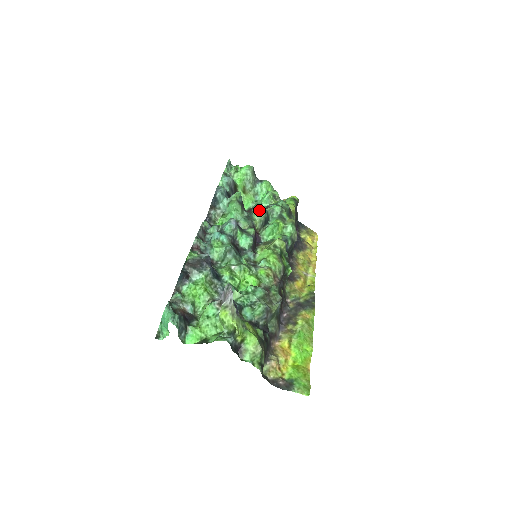
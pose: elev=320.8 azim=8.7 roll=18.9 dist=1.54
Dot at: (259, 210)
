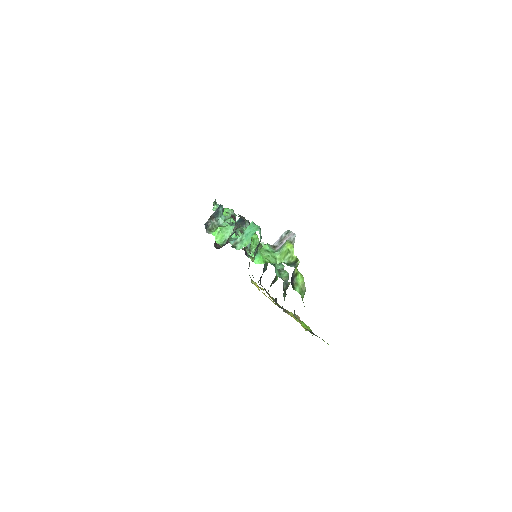
Dot at: occluded
